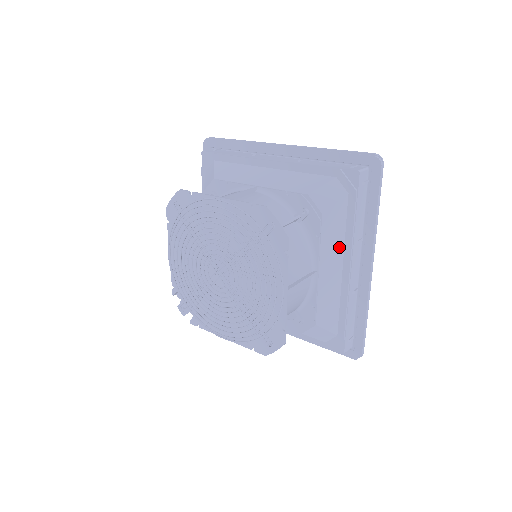
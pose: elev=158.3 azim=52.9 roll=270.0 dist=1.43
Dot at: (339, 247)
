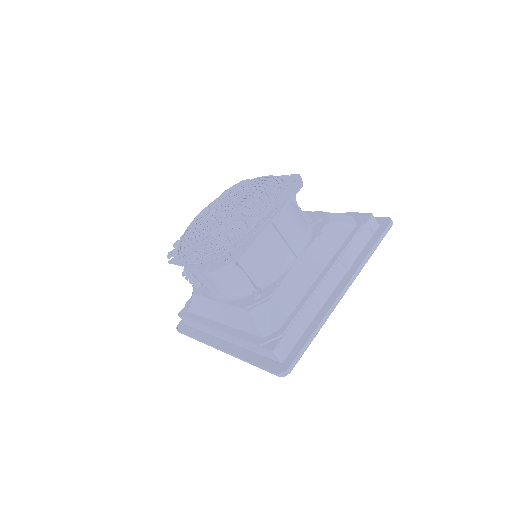
Dot at: (328, 255)
